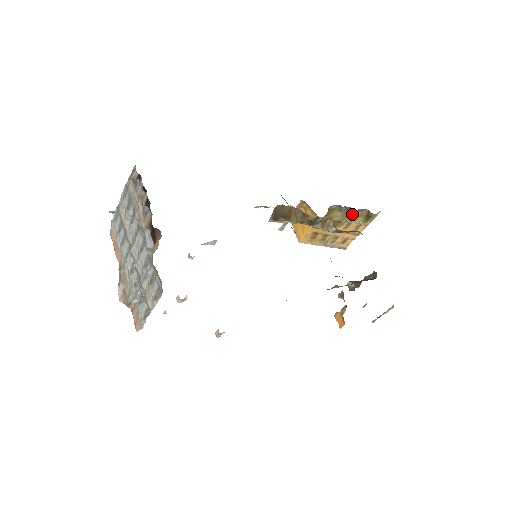
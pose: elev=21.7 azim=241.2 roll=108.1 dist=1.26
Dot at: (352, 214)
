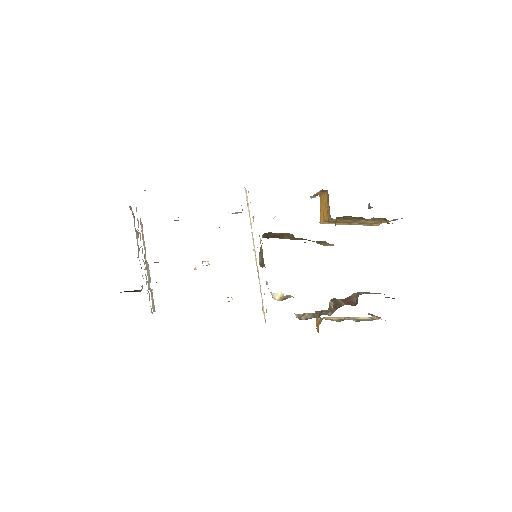
Dot at: occluded
